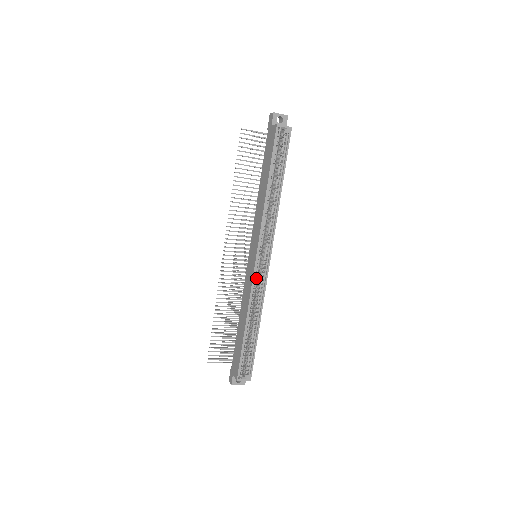
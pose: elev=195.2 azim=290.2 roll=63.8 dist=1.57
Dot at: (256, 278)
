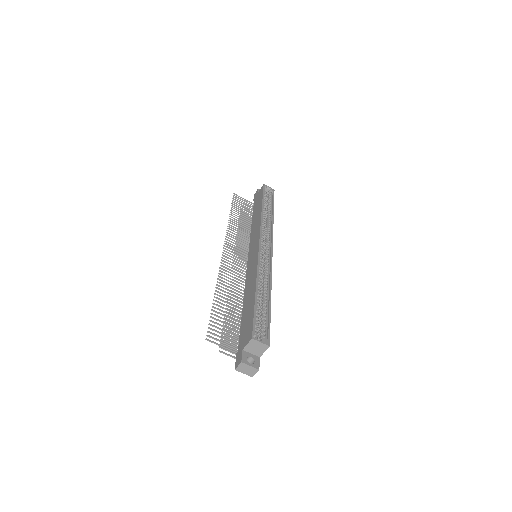
Dot at: (261, 258)
